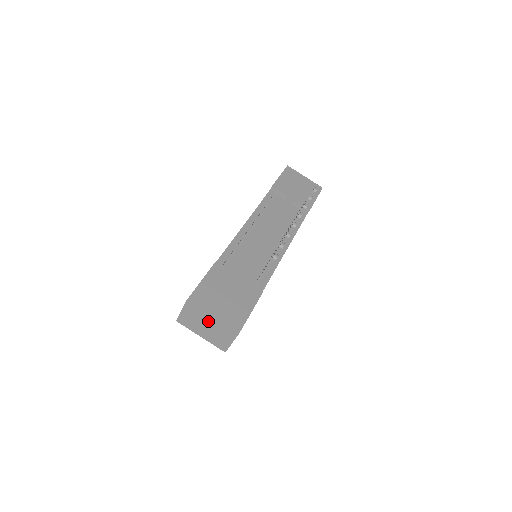
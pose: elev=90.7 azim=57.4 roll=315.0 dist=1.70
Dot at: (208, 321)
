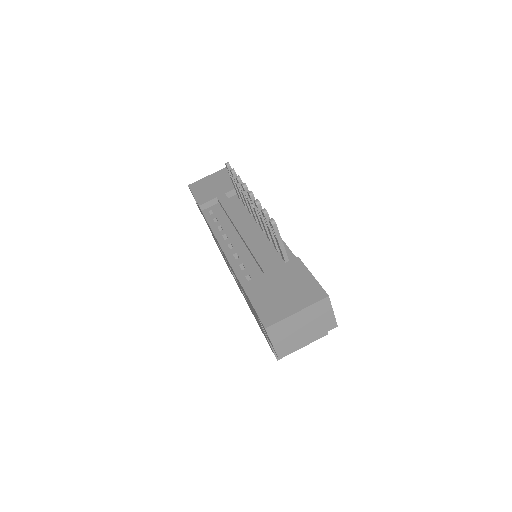
Dot at: (298, 321)
